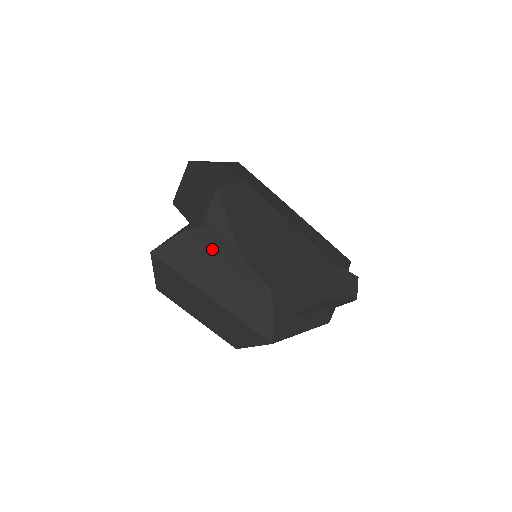
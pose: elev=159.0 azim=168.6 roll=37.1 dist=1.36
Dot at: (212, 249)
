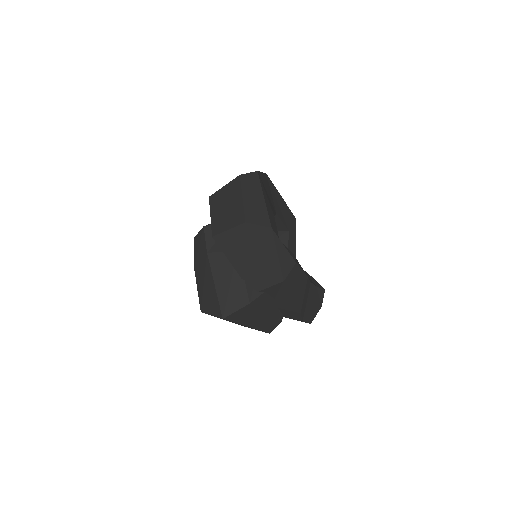
Dot at: (261, 307)
